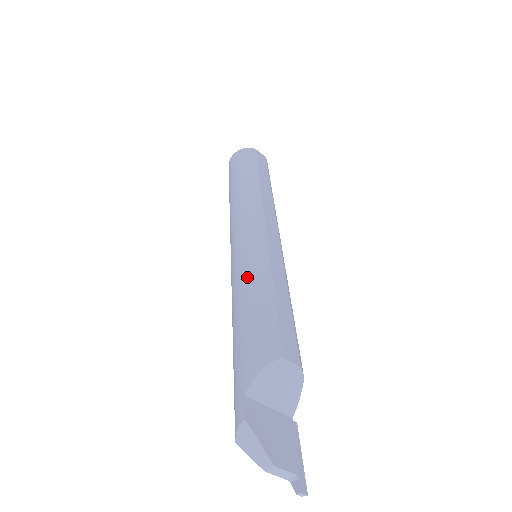
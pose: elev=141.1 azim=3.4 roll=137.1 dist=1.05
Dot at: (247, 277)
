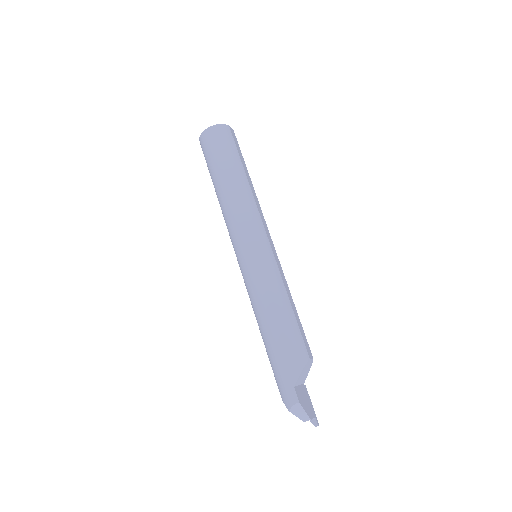
Dot at: (271, 292)
